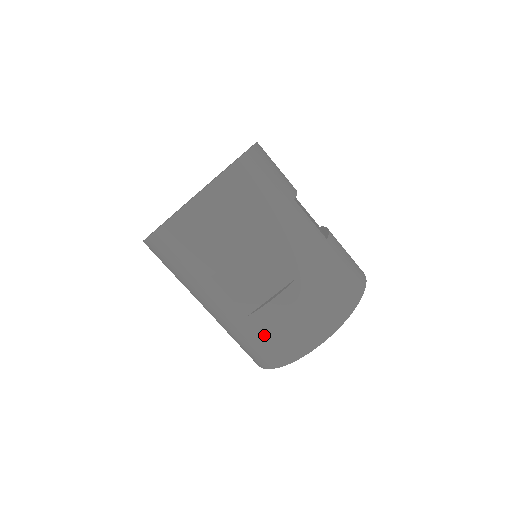
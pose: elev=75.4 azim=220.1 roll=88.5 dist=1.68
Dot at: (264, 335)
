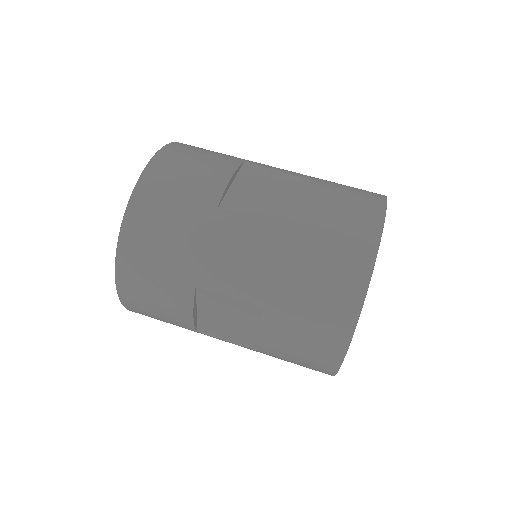
Dot at: (321, 239)
